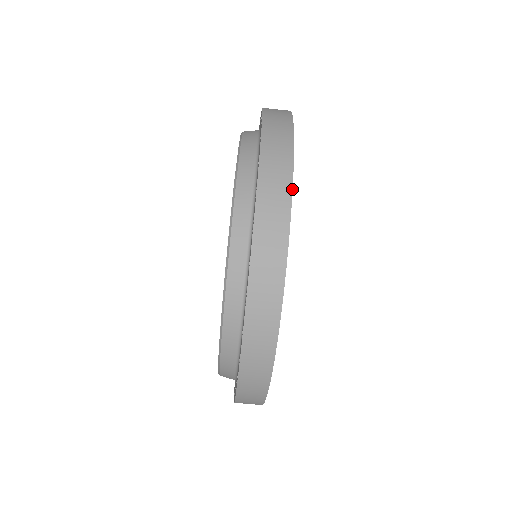
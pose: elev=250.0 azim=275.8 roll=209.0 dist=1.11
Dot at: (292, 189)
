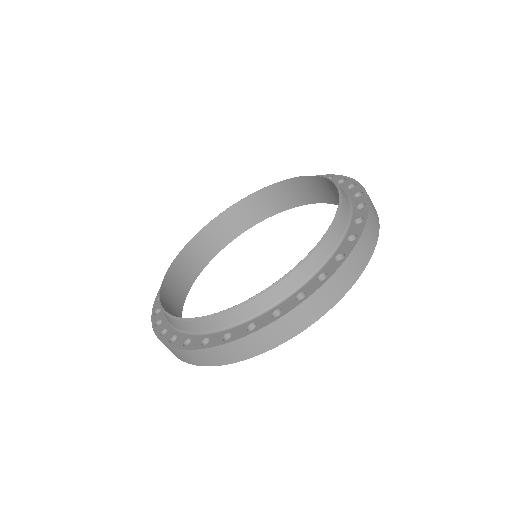
Dot at: (341, 298)
